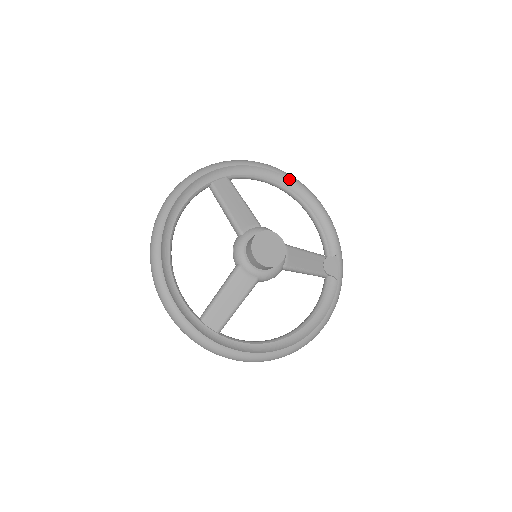
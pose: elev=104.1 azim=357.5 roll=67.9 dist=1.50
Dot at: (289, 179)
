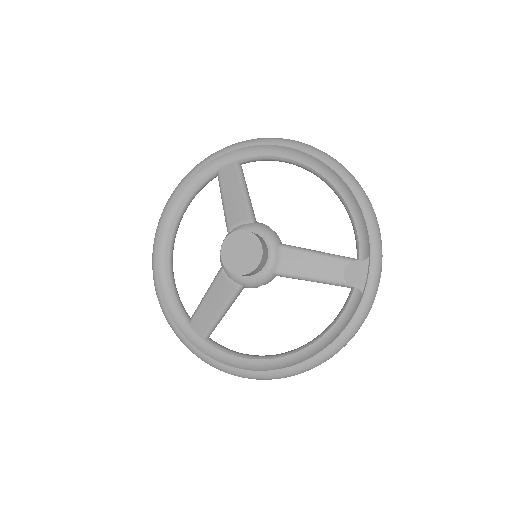
Dot at: (311, 156)
